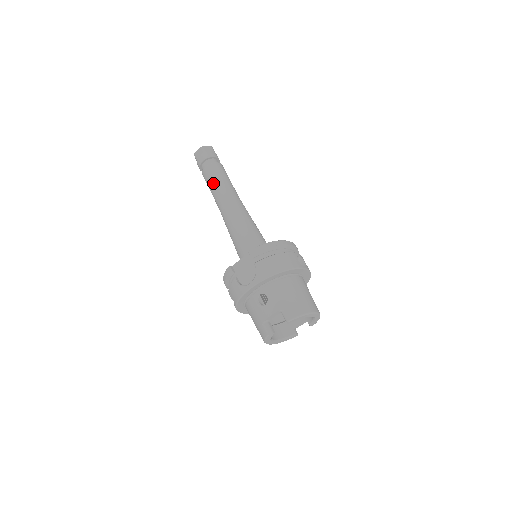
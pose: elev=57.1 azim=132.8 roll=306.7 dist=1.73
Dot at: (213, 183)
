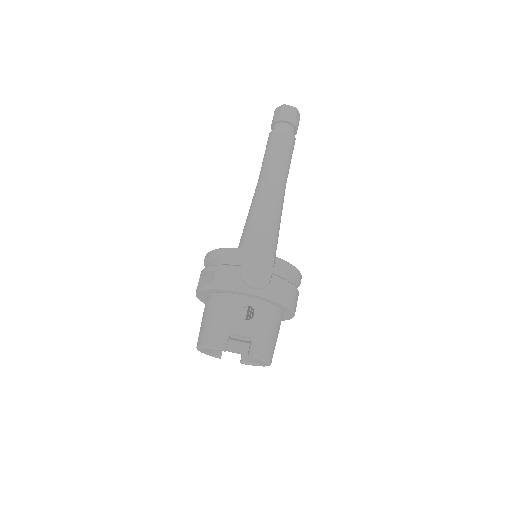
Dot at: (280, 151)
